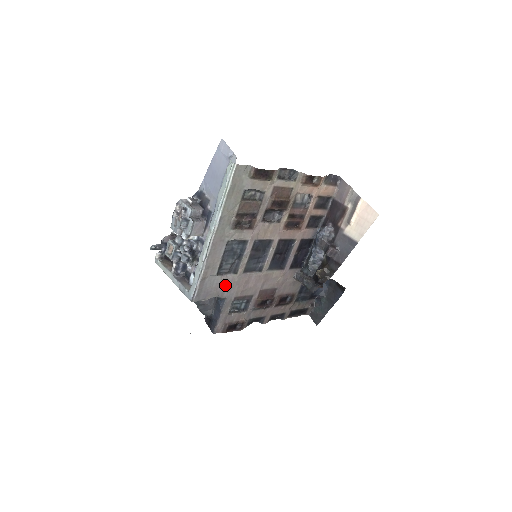
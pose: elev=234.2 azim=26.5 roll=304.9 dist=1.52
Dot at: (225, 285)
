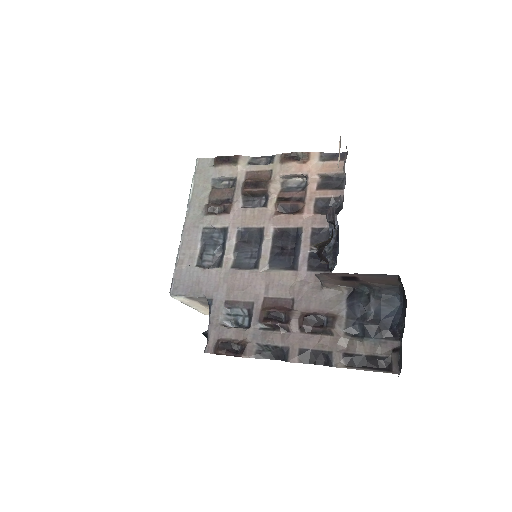
Dot at: (209, 281)
